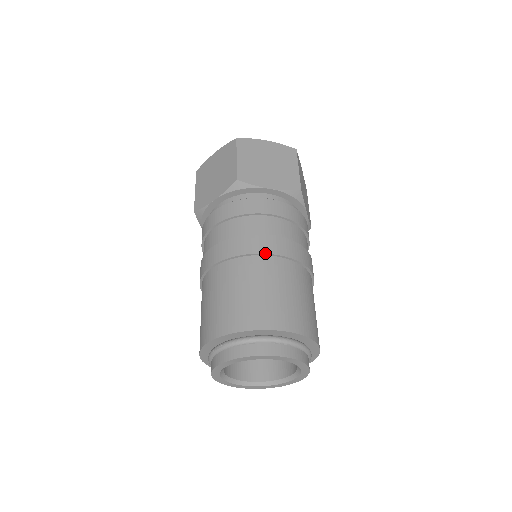
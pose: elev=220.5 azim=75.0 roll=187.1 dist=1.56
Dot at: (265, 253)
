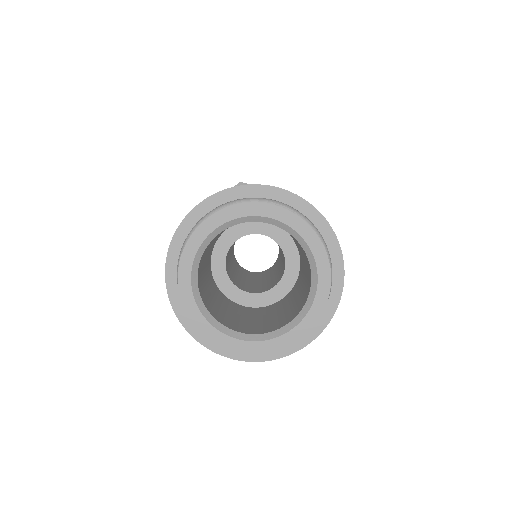
Dot at: occluded
